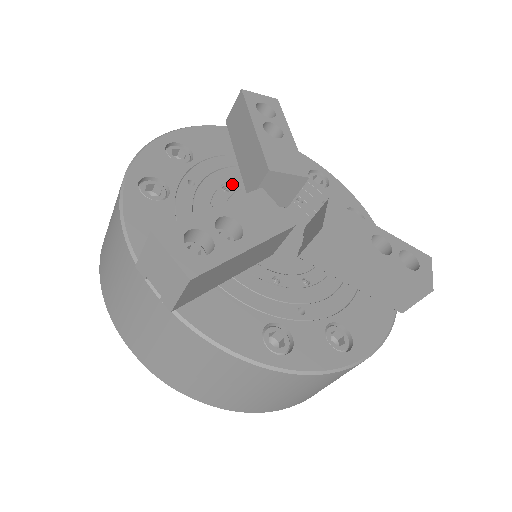
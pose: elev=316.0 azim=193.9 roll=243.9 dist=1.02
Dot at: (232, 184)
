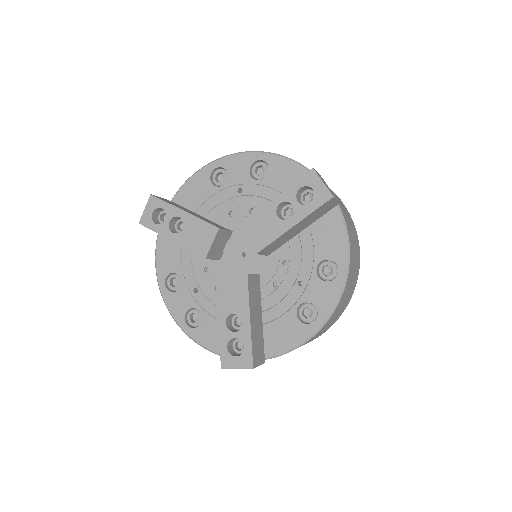
Dot at: (204, 261)
